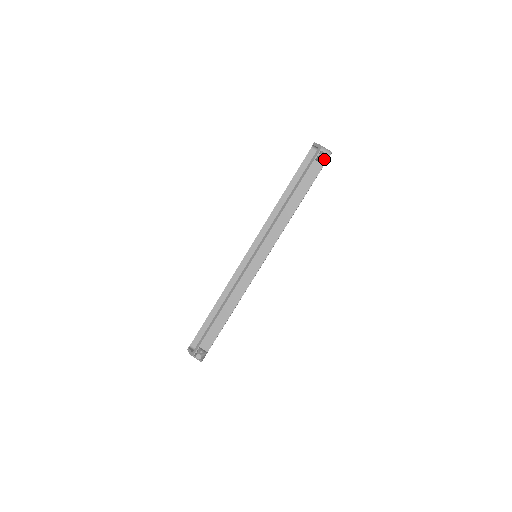
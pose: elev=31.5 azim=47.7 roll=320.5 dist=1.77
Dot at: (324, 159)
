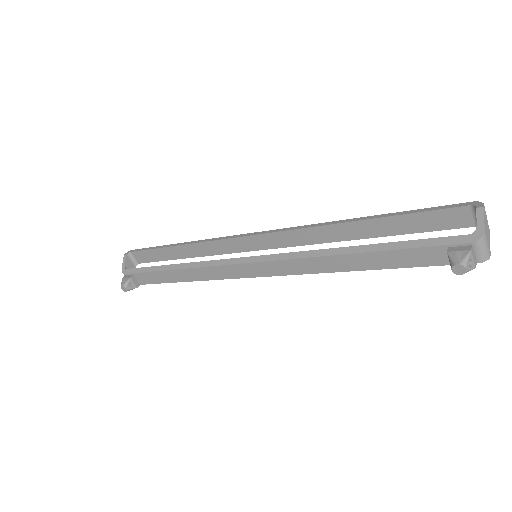
Dot at: (458, 273)
